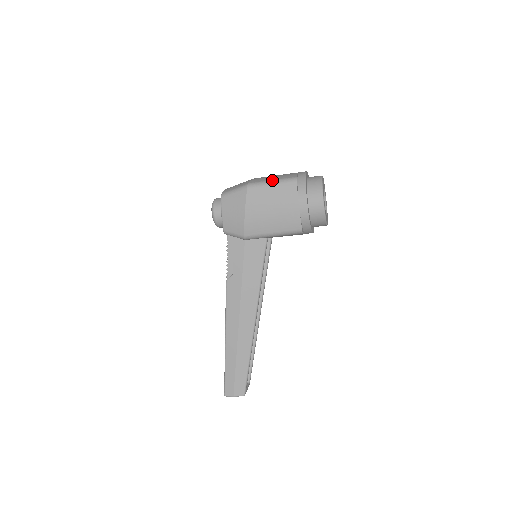
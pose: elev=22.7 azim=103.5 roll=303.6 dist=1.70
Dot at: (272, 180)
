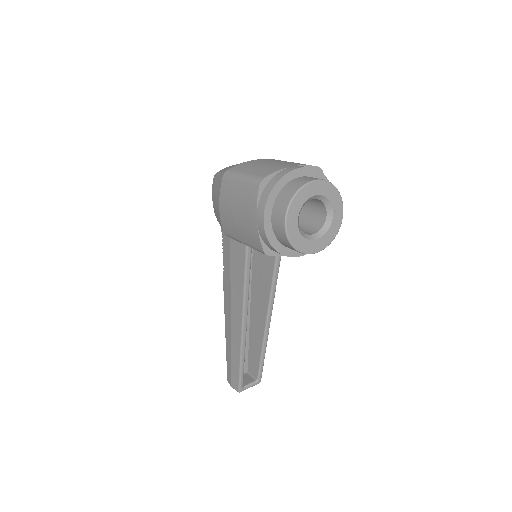
Dot at: (244, 174)
